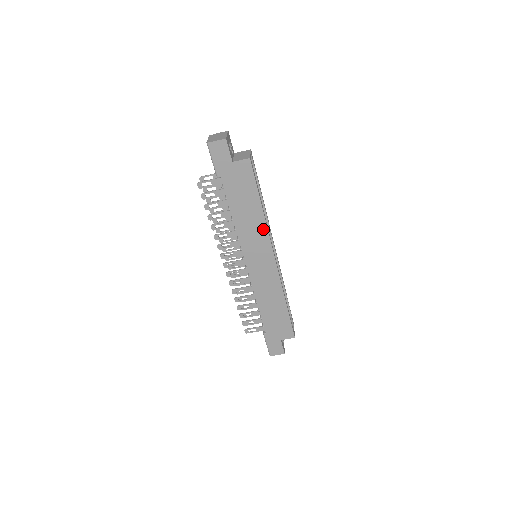
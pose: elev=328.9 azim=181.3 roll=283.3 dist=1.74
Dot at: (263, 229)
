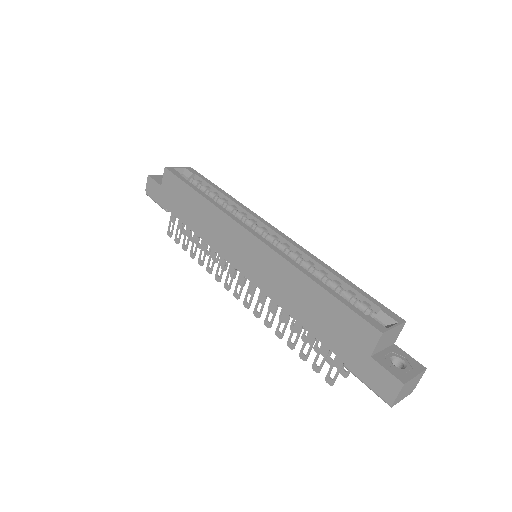
Dot at: (217, 214)
